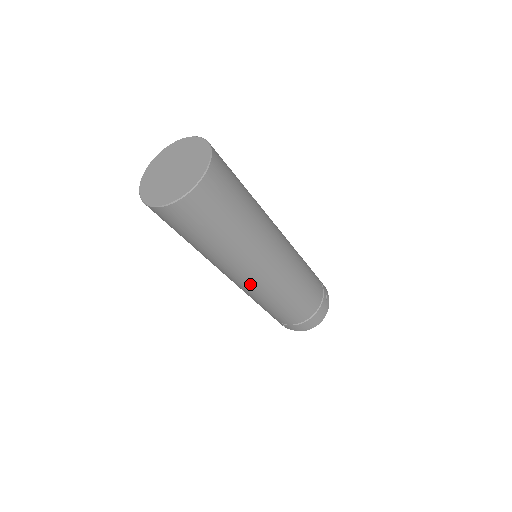
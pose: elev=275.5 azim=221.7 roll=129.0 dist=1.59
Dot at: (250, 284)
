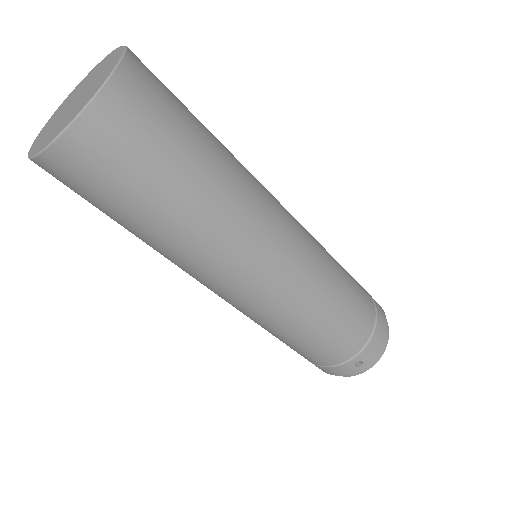
Dot at: (284, 263)
